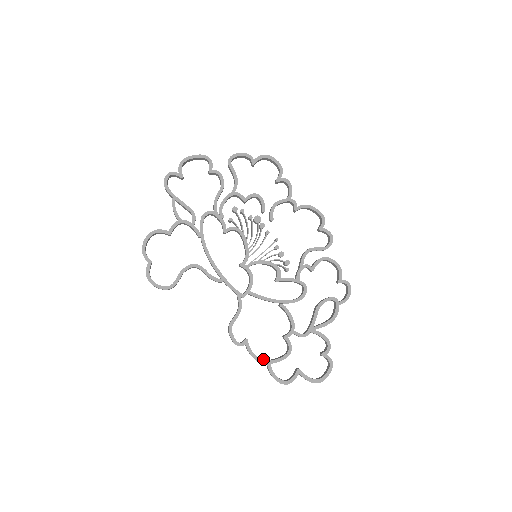
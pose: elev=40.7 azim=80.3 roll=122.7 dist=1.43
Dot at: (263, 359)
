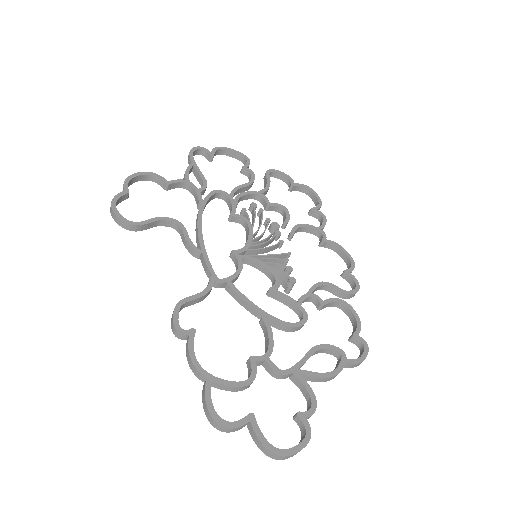
Dot at: (203, 373)
